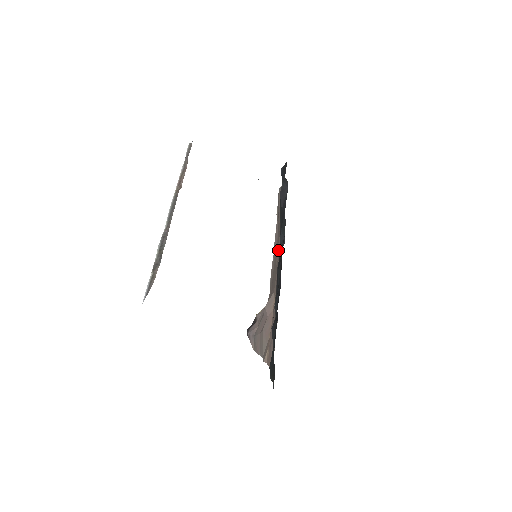
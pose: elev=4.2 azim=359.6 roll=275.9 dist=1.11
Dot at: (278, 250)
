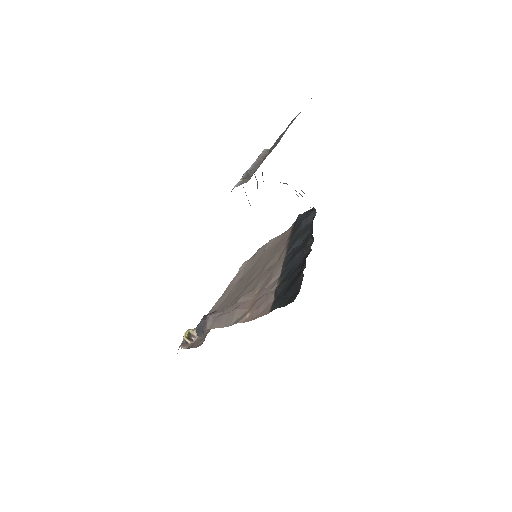
Dot at: (269, 265)
